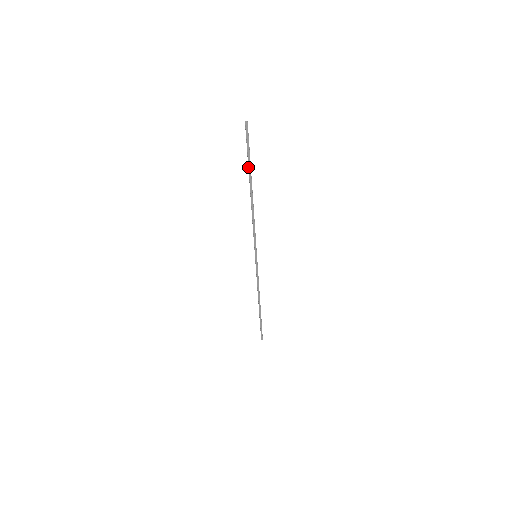
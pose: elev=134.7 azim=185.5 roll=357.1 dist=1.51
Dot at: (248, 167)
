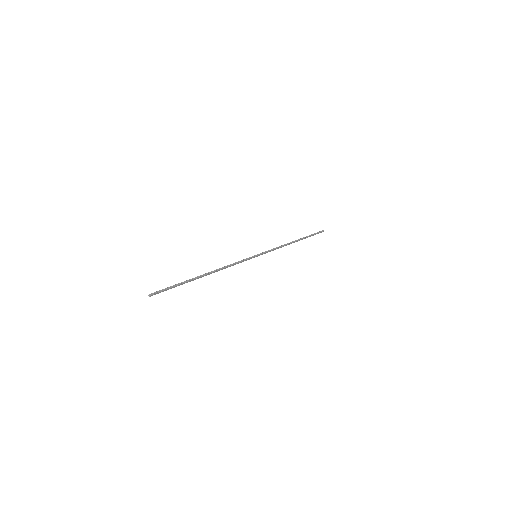
Dot at: occluded
